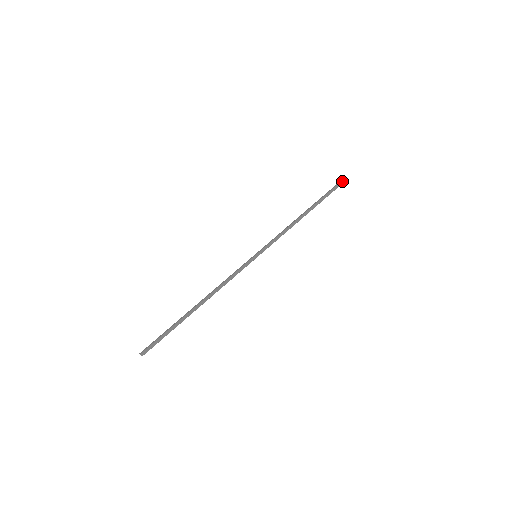
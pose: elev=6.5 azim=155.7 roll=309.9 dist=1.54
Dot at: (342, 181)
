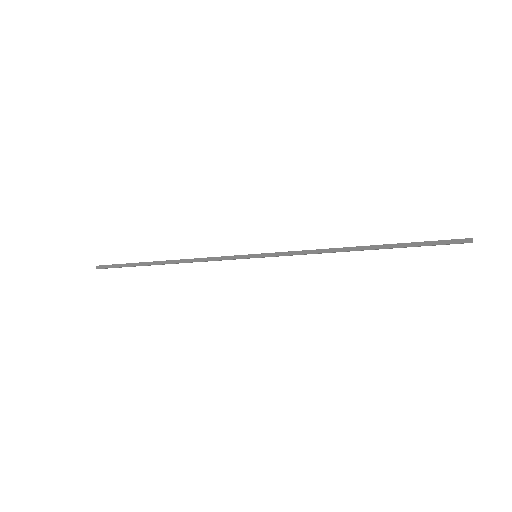
Dot at: (461, 239)
